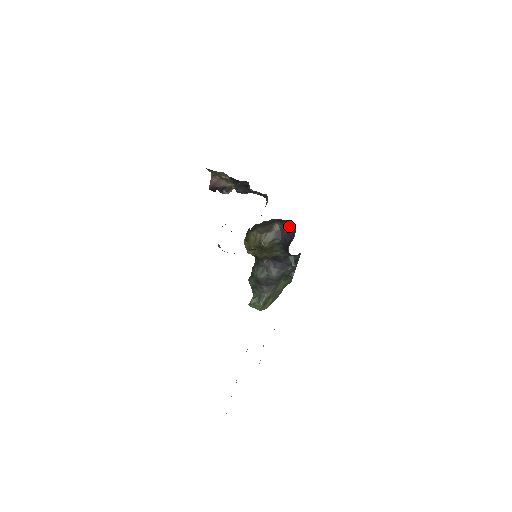
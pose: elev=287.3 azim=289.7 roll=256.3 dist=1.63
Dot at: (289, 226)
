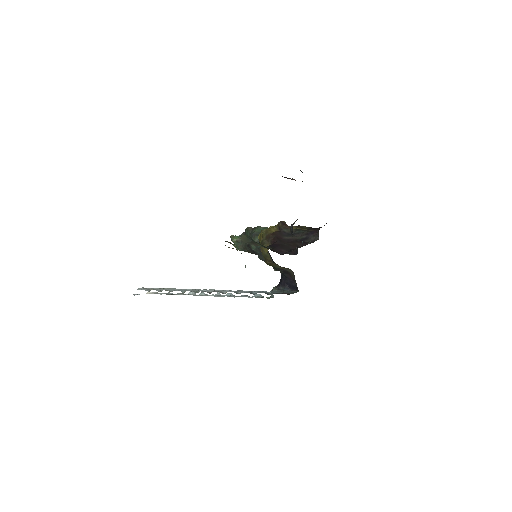
Dot at: occluded
